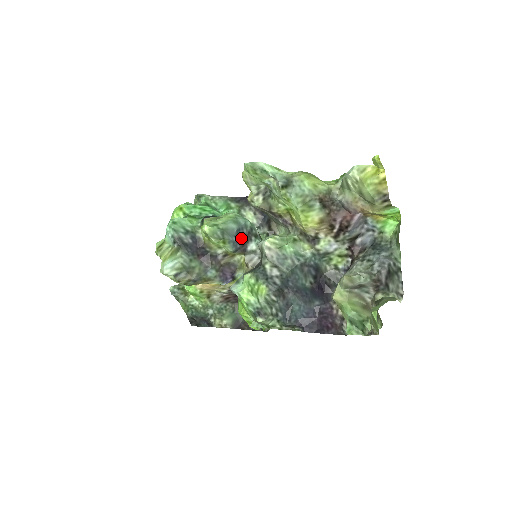
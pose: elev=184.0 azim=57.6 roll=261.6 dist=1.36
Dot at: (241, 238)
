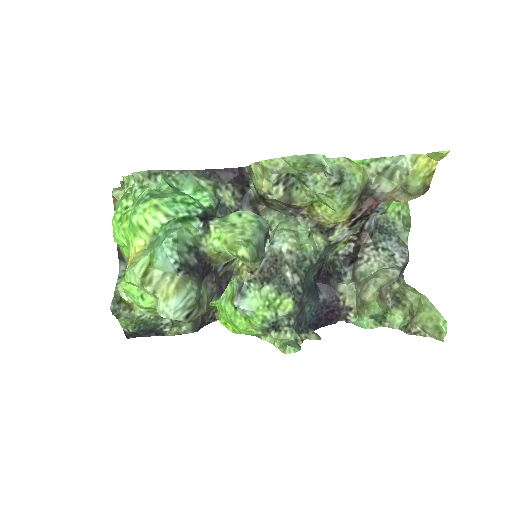
Dot at: occluded
